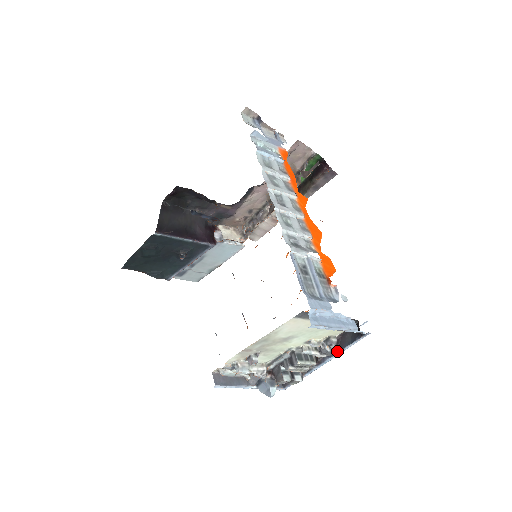
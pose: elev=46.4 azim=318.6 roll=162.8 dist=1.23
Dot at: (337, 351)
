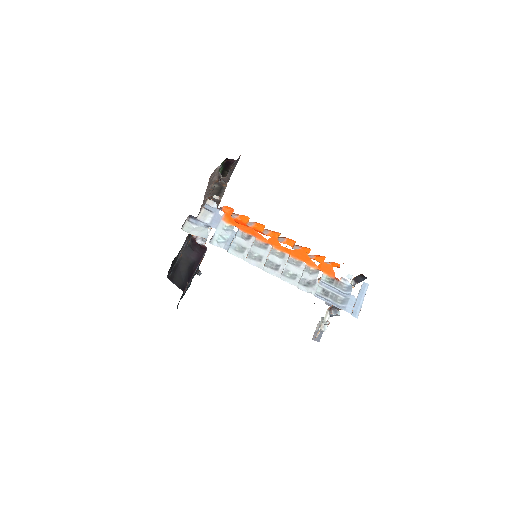
Dot at: (357, 283)
